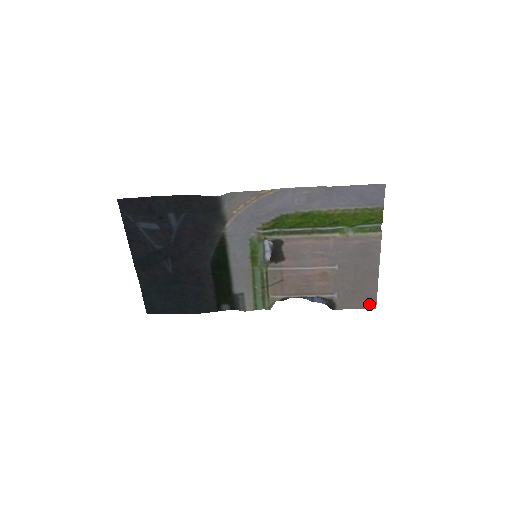
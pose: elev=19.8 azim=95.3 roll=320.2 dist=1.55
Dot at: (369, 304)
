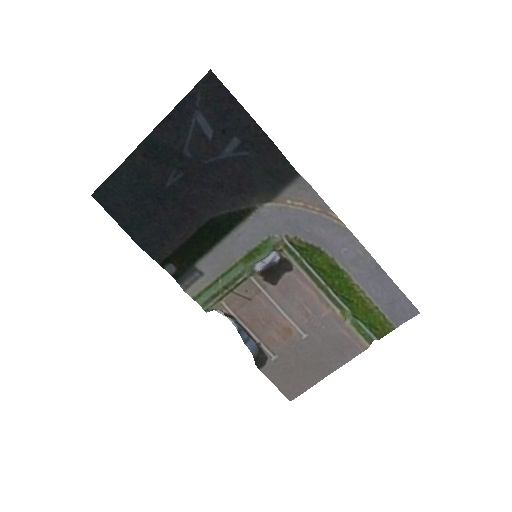
Dot at: (290, 392)
